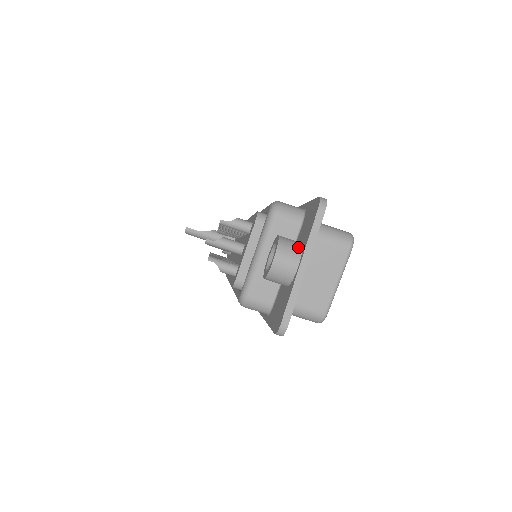
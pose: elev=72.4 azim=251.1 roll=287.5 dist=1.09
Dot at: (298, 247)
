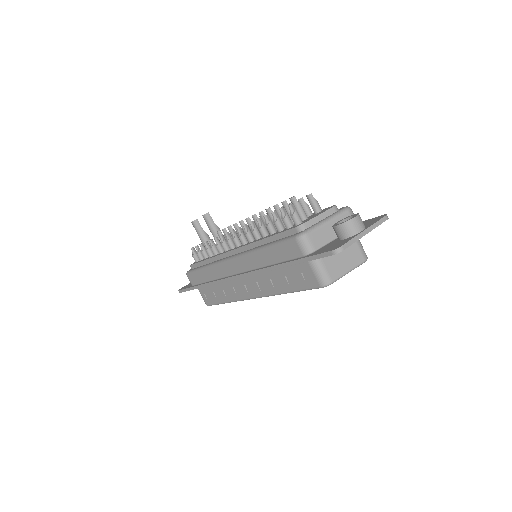
Dot at: (364, 225)
